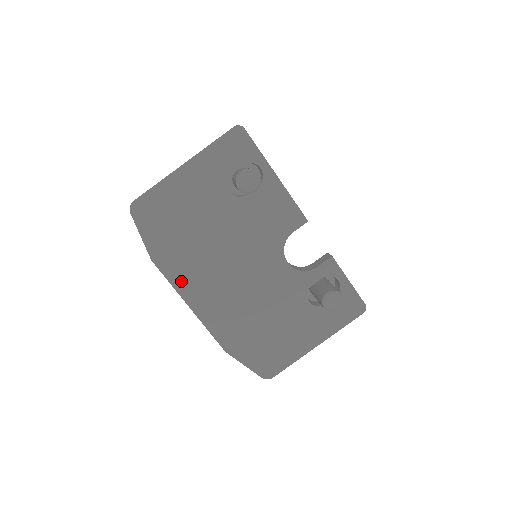
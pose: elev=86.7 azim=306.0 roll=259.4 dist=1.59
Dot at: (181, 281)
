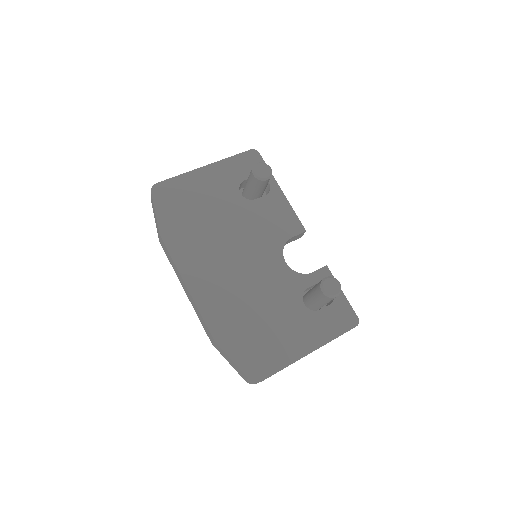
Dot at: (183, 259)
